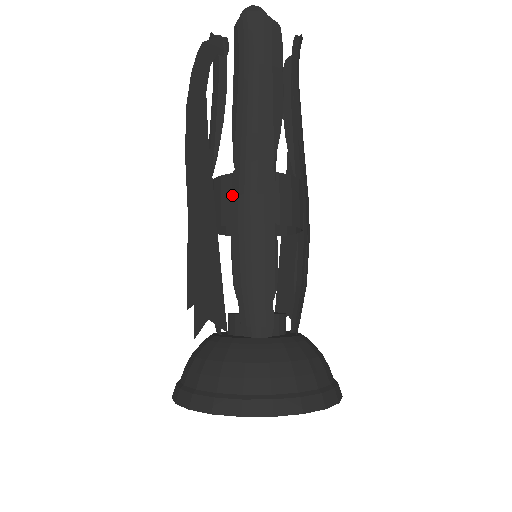
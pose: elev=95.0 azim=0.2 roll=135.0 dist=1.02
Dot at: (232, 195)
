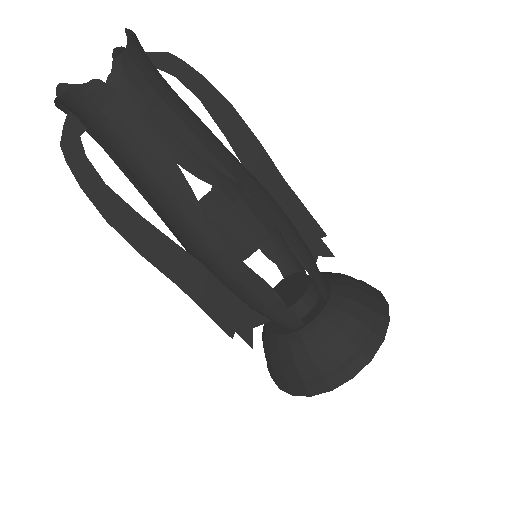
Dot at: (197, 257)
